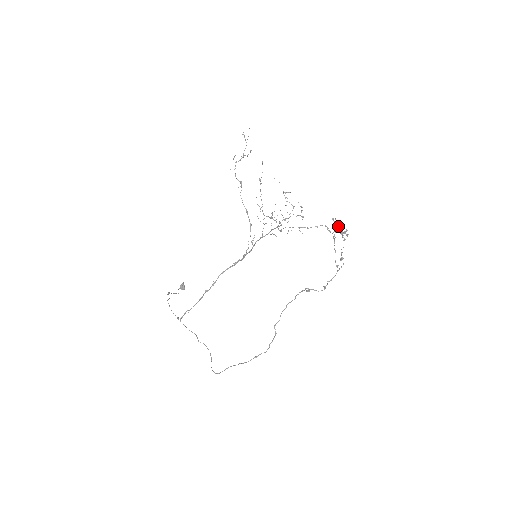
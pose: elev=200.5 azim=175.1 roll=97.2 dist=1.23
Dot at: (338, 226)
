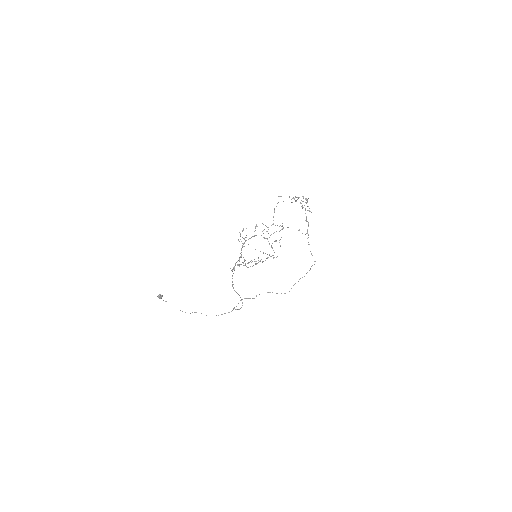
Dot at: (301, 203)
